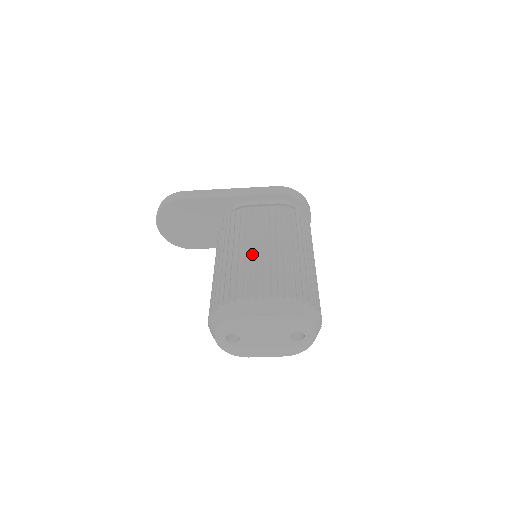
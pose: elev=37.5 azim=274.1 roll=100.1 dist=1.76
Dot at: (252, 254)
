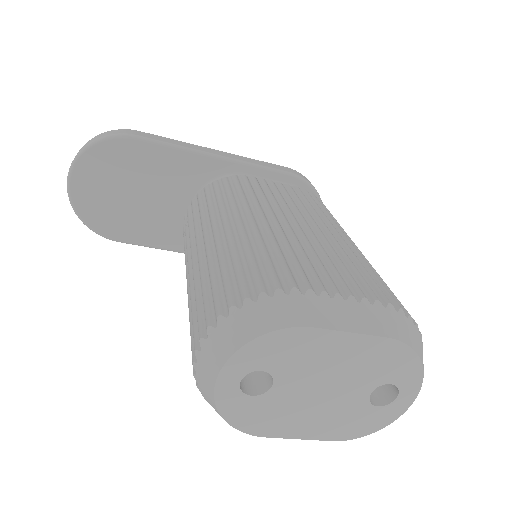
Dot at: (289, 229)
